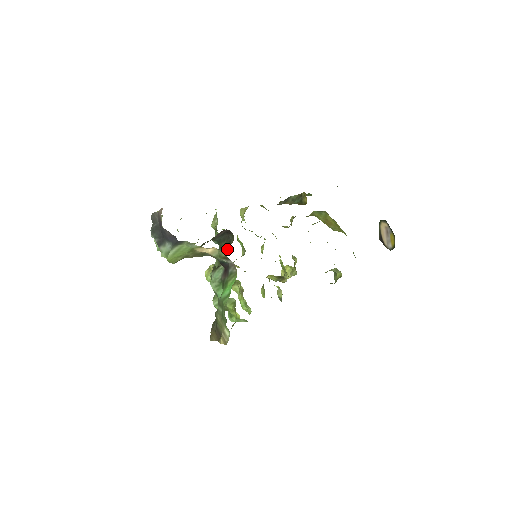
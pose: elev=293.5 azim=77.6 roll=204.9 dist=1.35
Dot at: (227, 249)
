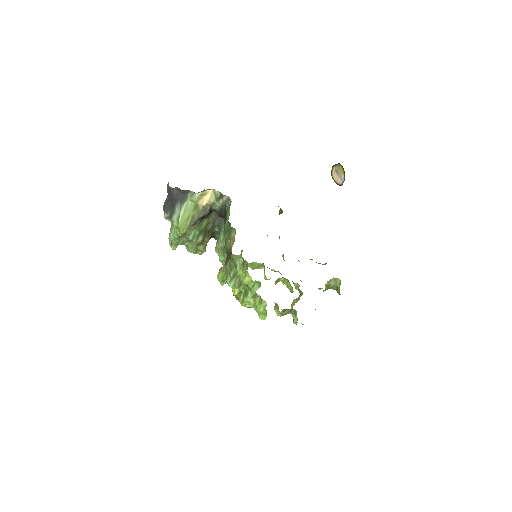
Dot at: occluded
